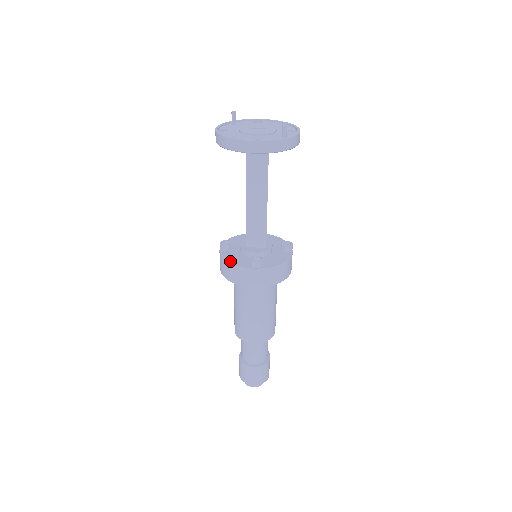
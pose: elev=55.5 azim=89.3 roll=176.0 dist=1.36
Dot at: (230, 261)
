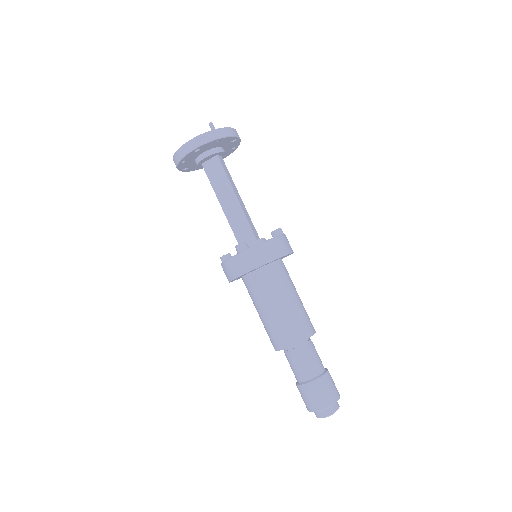
Dot at: (224, 261)
